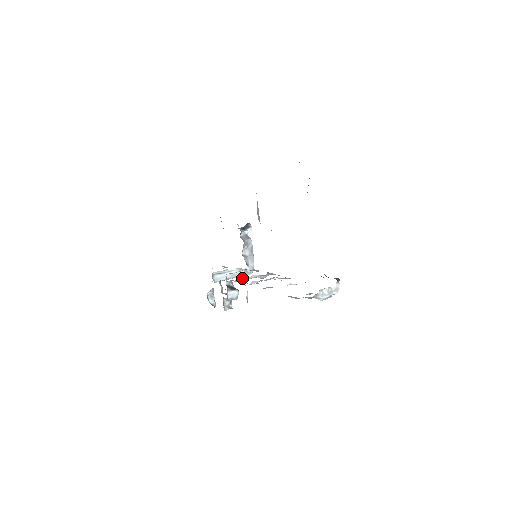
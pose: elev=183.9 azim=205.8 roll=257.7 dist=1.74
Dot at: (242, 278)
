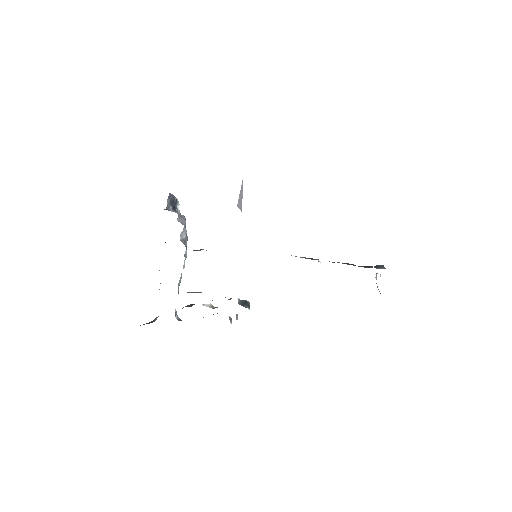
Dot at: occluded
